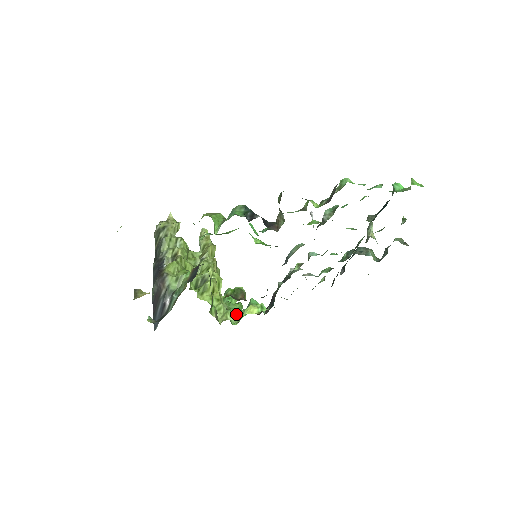
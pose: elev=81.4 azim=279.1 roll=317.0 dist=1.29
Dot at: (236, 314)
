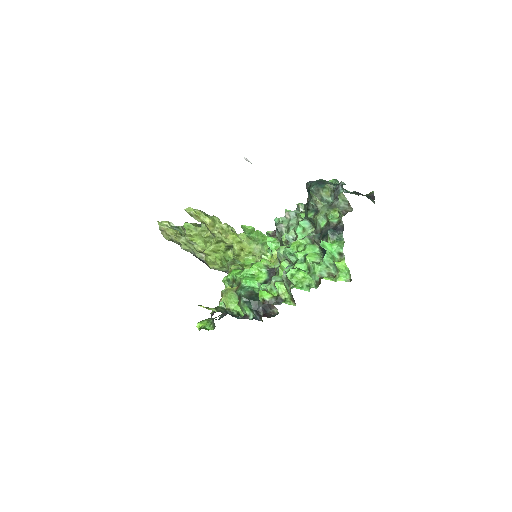
Dot at: (263, 241)
